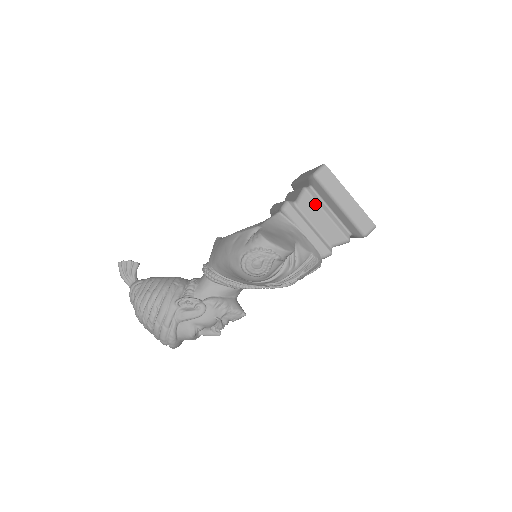
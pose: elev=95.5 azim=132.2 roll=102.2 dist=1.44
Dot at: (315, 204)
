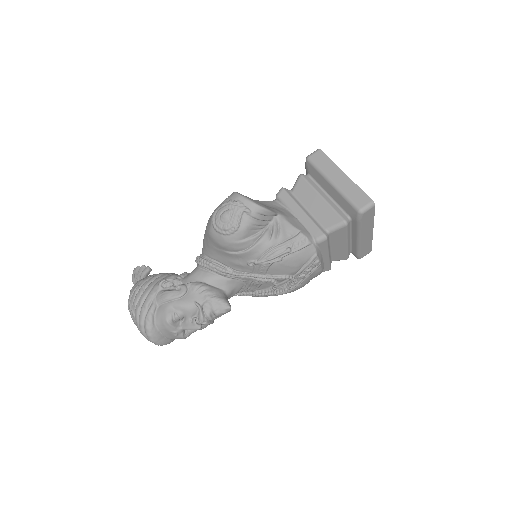
Dot at: (309, 187)
